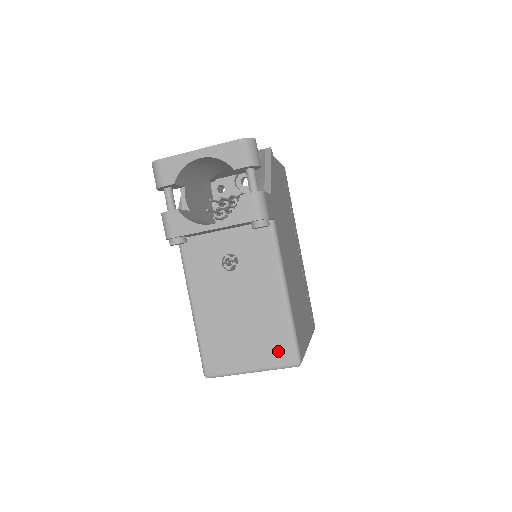
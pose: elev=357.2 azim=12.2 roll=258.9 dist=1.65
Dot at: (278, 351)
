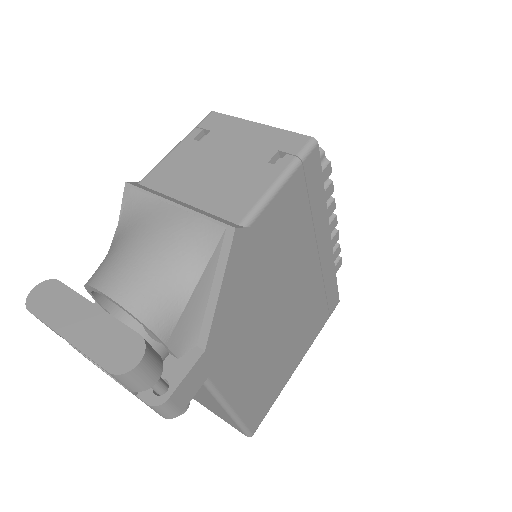
Dot at: (230, 423)
